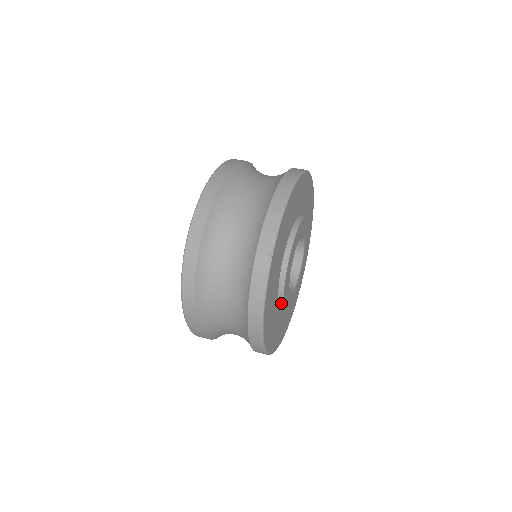
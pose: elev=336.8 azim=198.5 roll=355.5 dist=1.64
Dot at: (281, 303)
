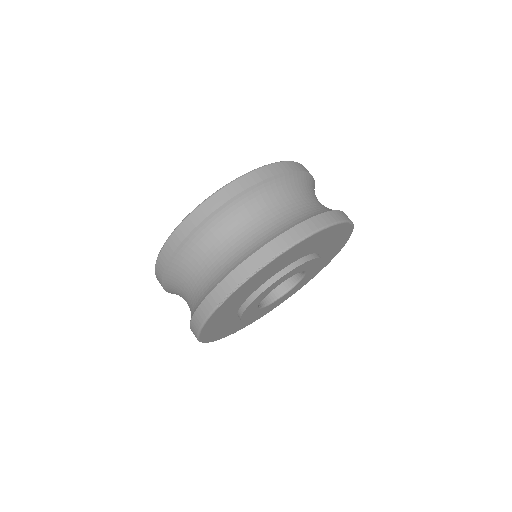
Dot at: (241, 312)
